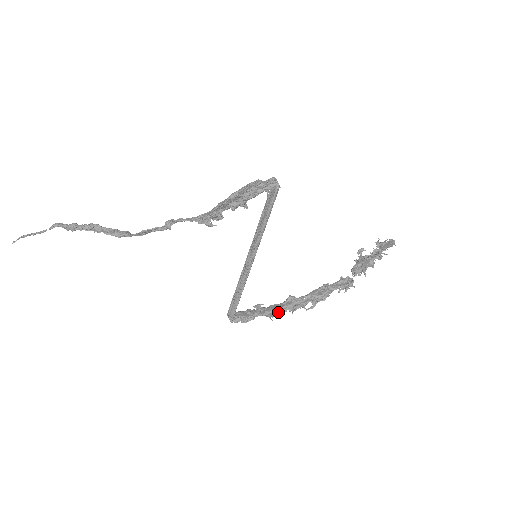
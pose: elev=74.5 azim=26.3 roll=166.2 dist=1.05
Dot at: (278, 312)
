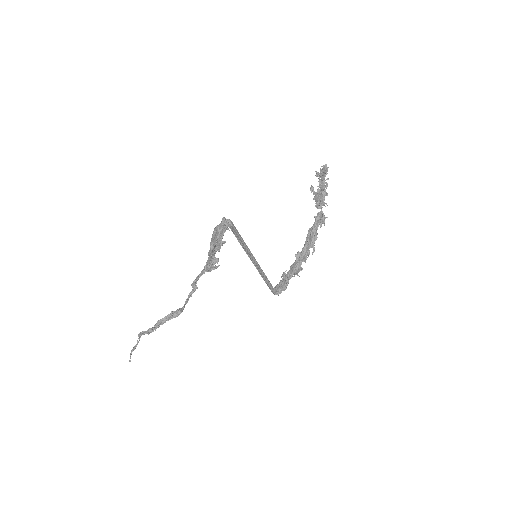
Dot at: (298, 269)
